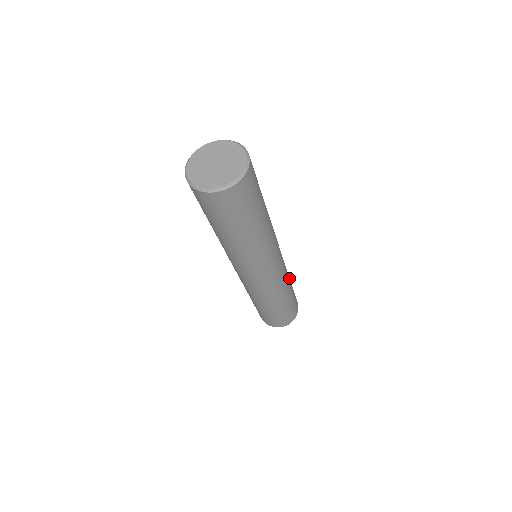
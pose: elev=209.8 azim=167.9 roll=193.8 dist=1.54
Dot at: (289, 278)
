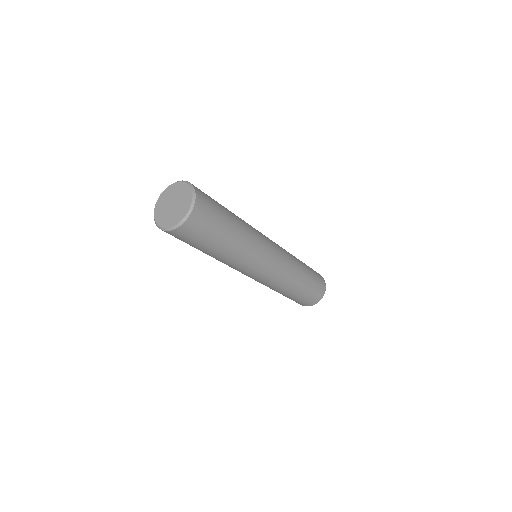
Dot at: occluded
